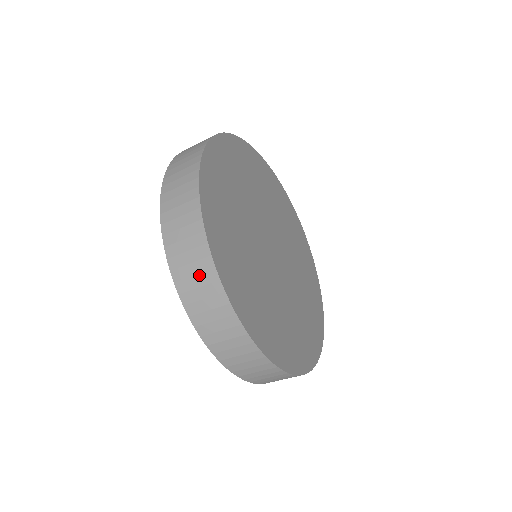
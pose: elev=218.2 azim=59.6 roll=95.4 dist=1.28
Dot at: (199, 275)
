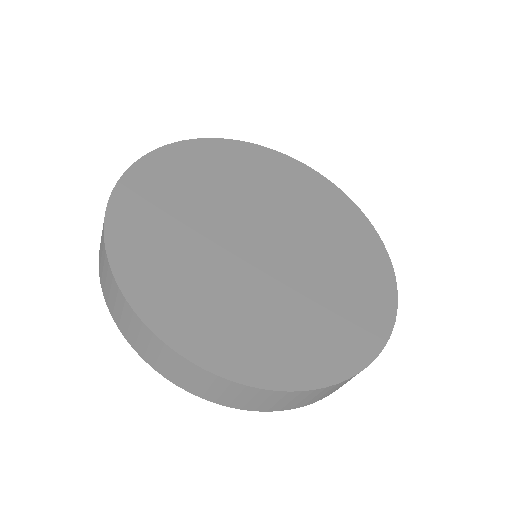
Dot at: occluded
